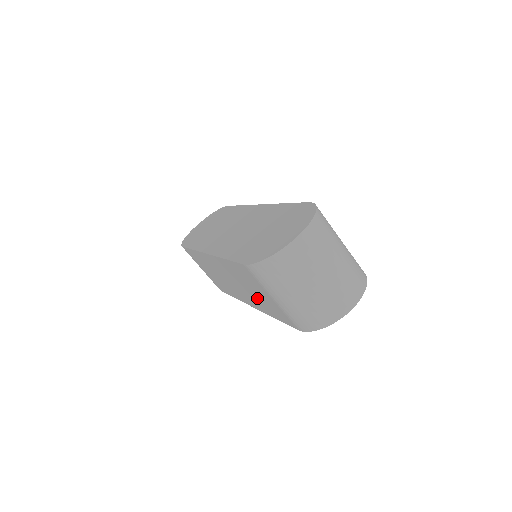
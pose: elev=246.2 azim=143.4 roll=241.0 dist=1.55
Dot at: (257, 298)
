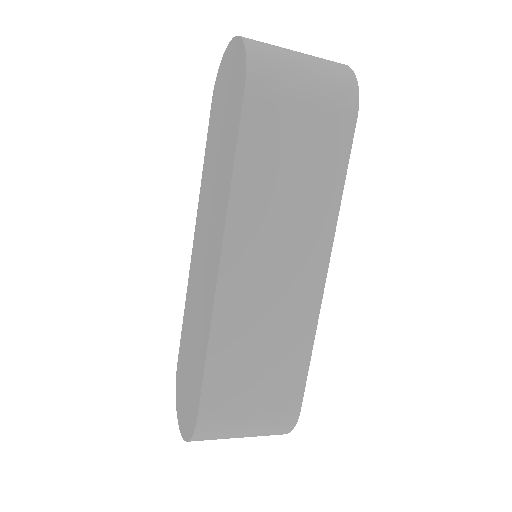
Dot at: occluded
